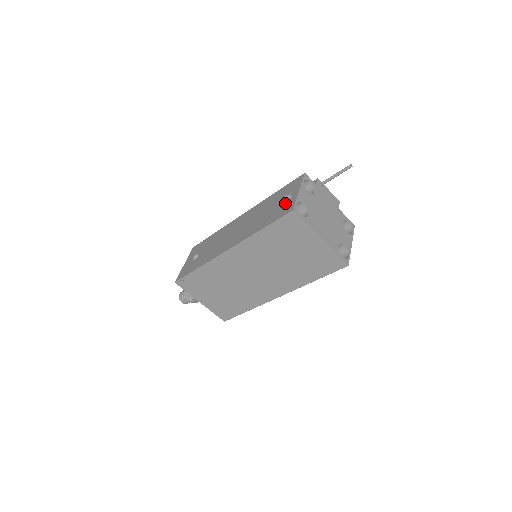
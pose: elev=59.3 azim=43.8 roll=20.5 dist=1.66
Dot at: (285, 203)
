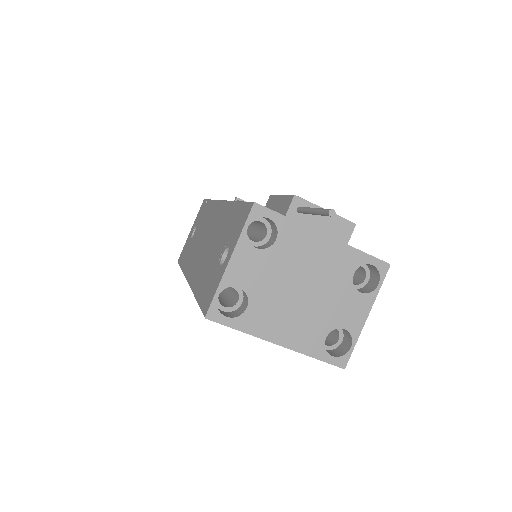
Dot at: (217, 270)
